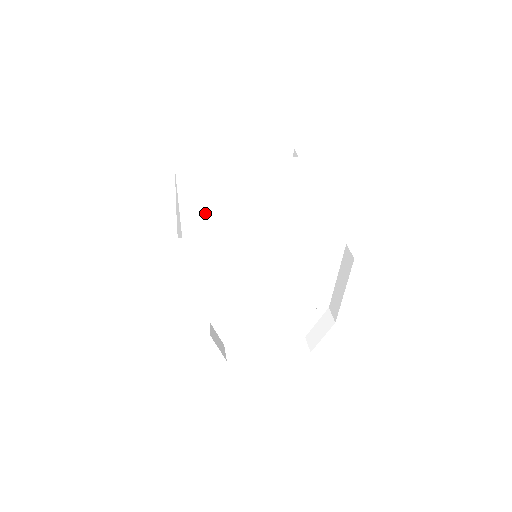
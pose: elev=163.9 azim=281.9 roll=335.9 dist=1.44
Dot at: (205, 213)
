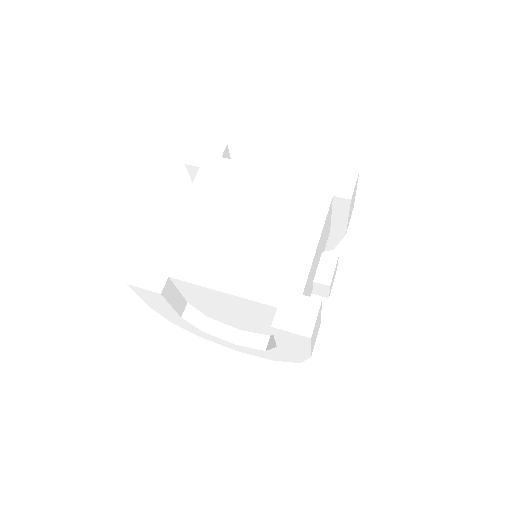
Dot at: (190, 233)
